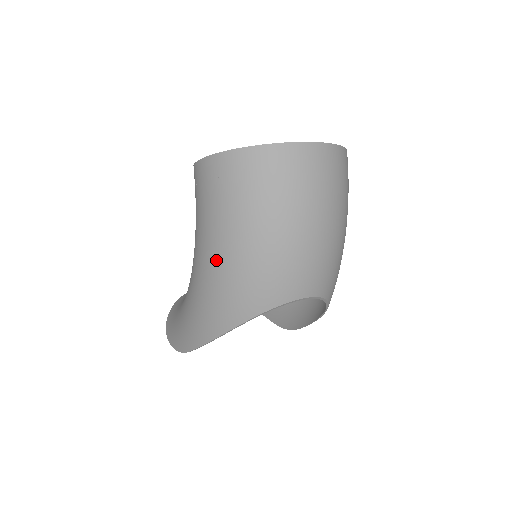
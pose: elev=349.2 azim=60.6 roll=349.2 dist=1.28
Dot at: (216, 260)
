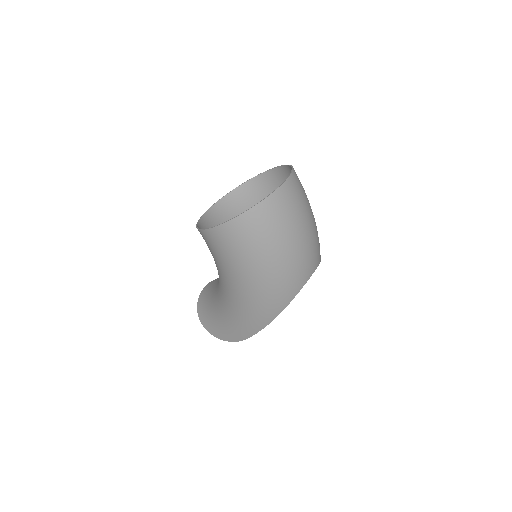
Dot at: (255, 282)
